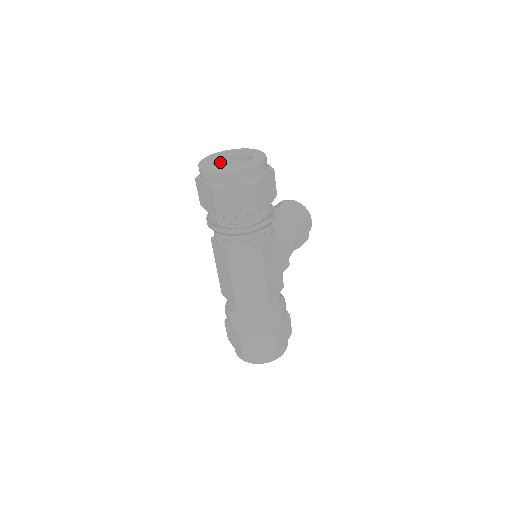
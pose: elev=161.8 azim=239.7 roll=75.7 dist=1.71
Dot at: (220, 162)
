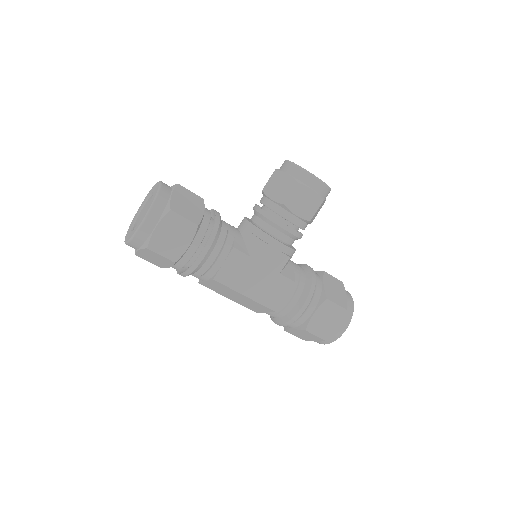
Dot at: occluded
